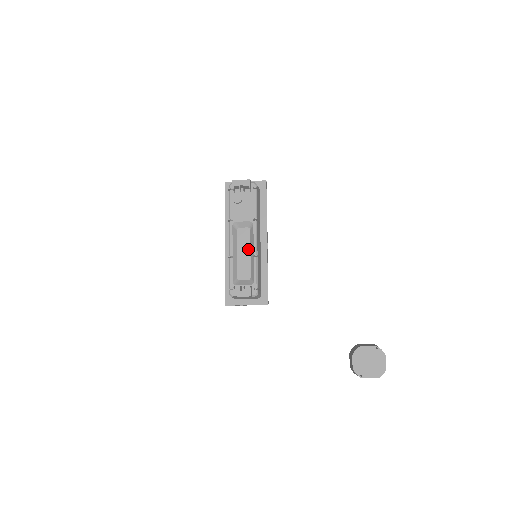
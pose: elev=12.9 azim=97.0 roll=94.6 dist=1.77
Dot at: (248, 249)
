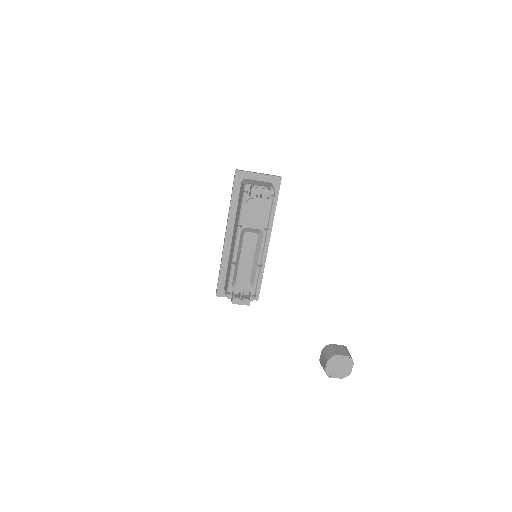
Dot at: (252, 255)
